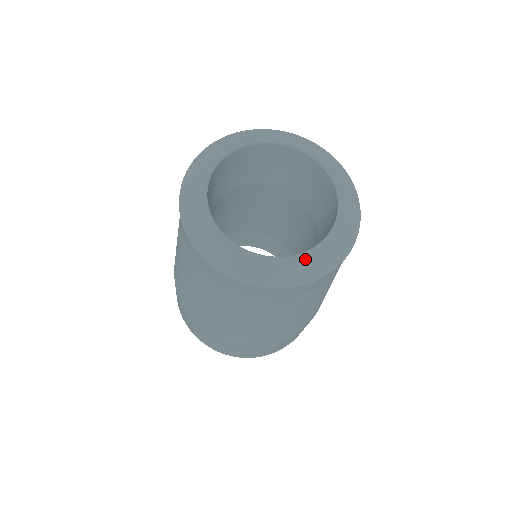
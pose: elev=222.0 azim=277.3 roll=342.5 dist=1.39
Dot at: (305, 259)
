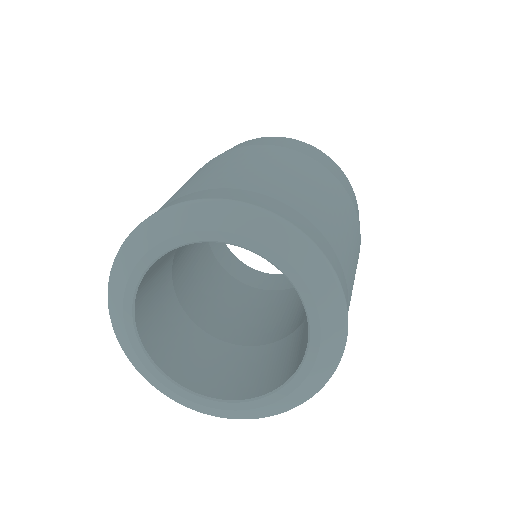
Dot at: (281, 397)
